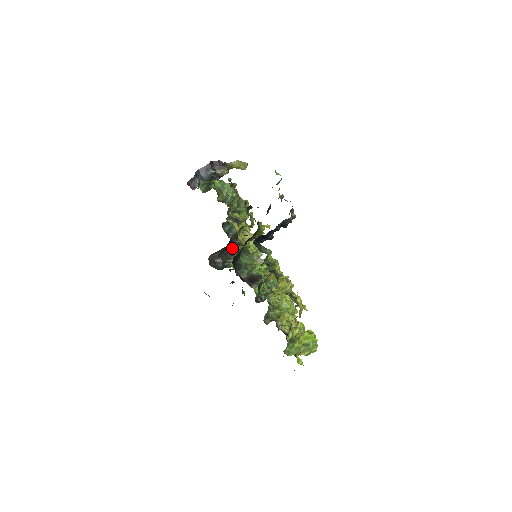
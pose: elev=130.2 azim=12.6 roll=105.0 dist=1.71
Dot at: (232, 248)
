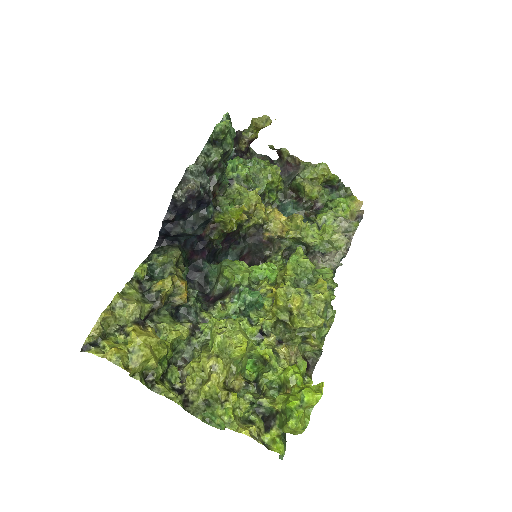
Dot at: (264, 247)
